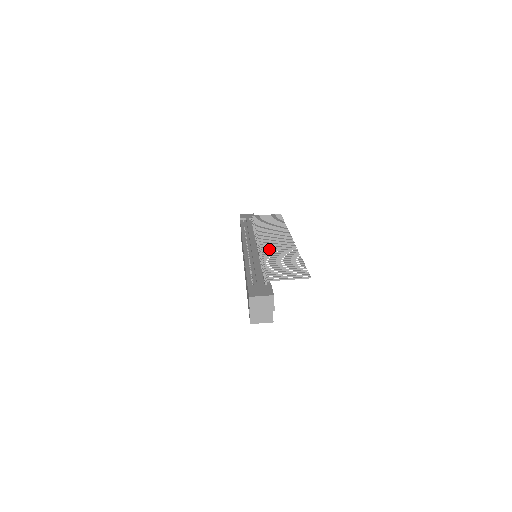
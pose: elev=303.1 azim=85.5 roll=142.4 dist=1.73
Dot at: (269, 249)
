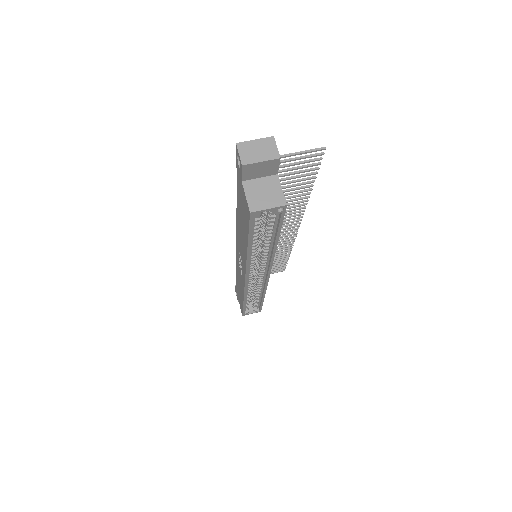
Dot at: occluded
